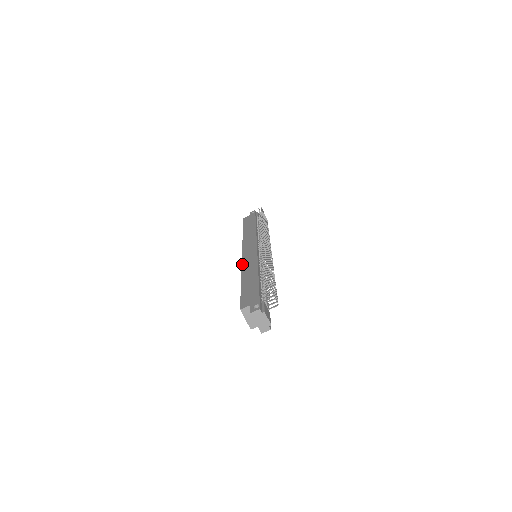
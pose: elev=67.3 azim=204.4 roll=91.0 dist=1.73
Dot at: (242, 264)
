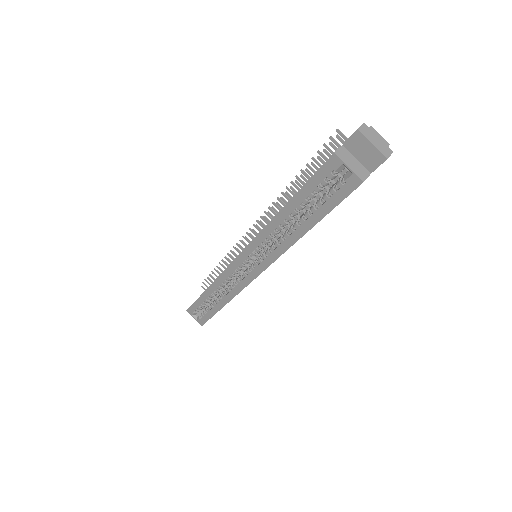
Dot at: occluded
